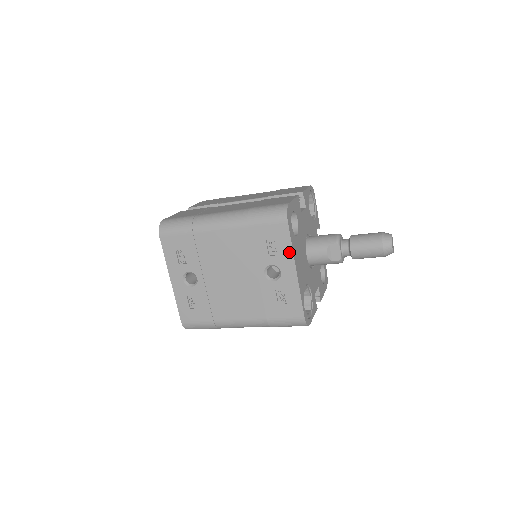
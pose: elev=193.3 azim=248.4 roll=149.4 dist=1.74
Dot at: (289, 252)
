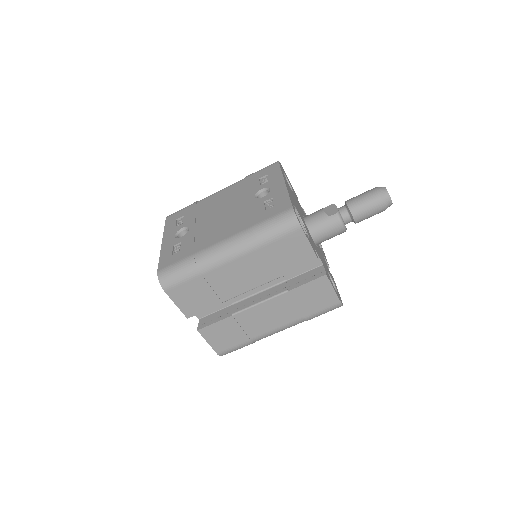
Dot at: (279, 175)
